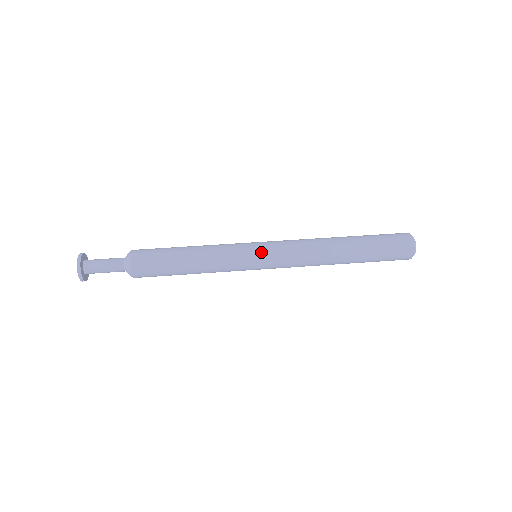
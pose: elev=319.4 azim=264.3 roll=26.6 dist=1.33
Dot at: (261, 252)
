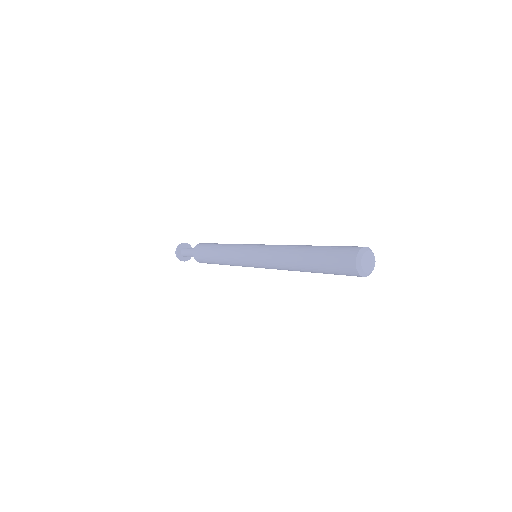
Dot at: (249, 257)
